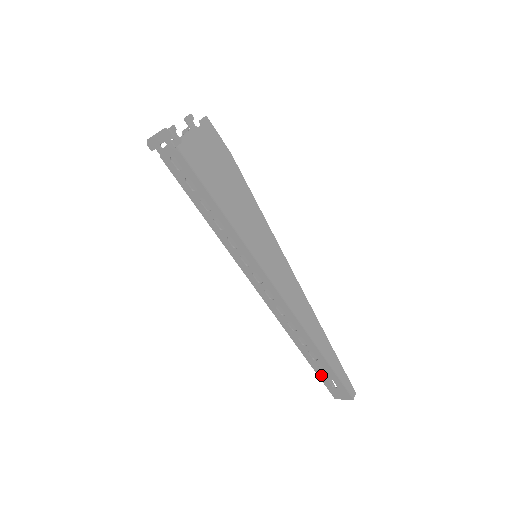
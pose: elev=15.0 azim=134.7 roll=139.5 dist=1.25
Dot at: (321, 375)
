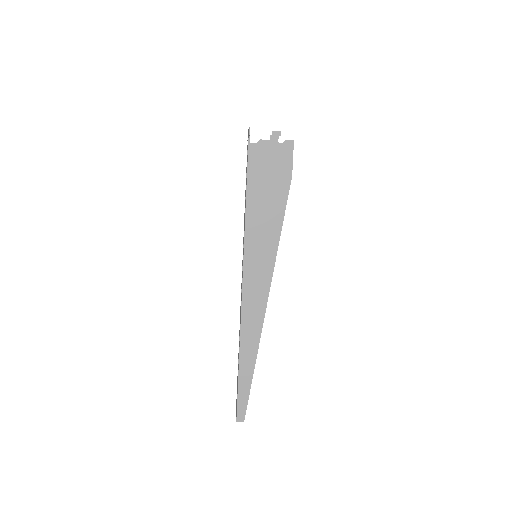
Dot at: (237, 382)
